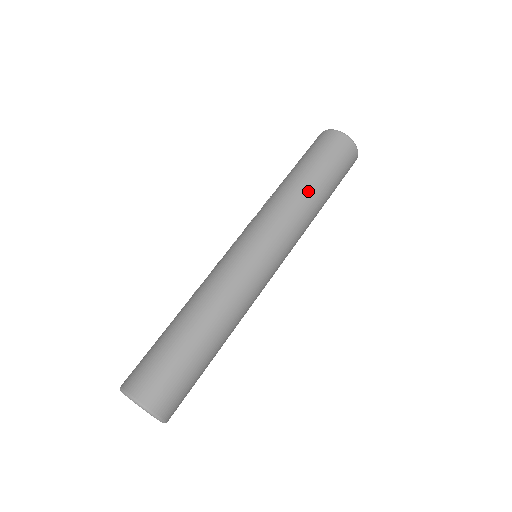
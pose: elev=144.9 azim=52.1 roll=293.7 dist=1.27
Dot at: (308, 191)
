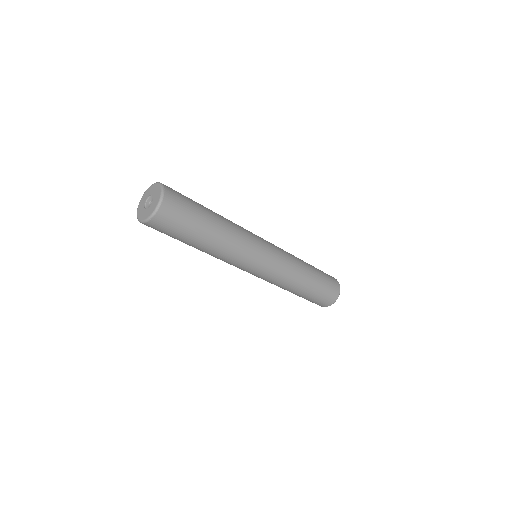
Dot at: (303, 261)
